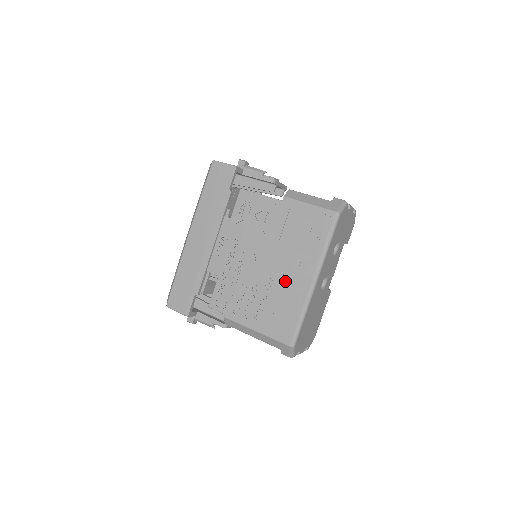
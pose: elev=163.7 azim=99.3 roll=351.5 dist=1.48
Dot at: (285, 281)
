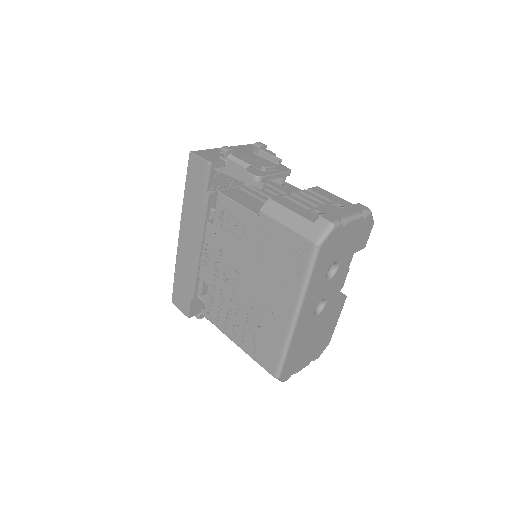
Dot at: (266, 310)
